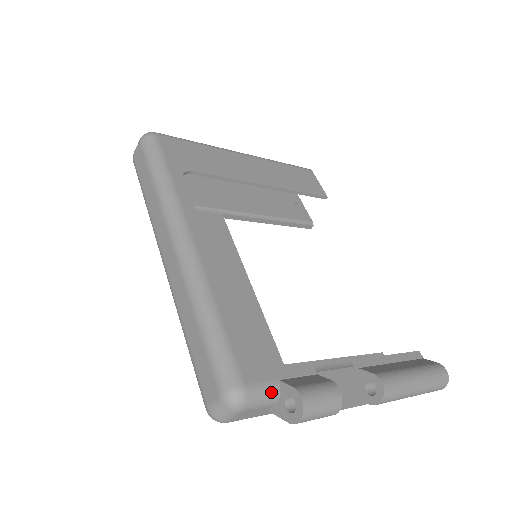
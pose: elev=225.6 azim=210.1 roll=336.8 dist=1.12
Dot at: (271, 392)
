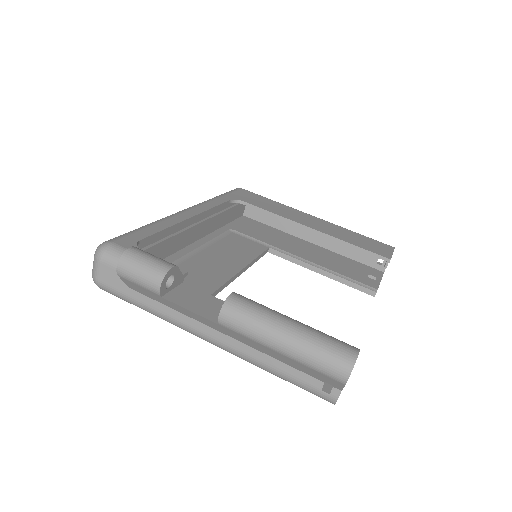
Dot at: occluded
